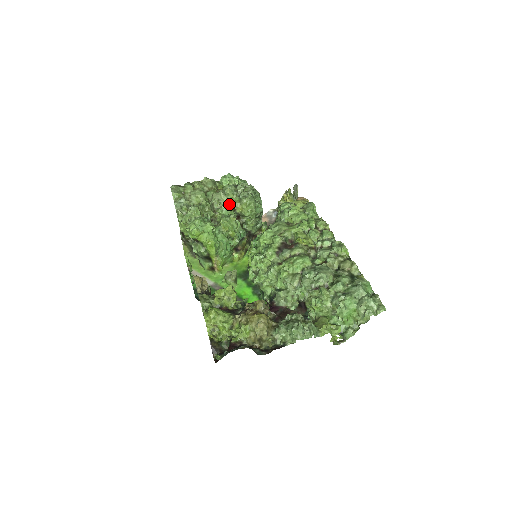
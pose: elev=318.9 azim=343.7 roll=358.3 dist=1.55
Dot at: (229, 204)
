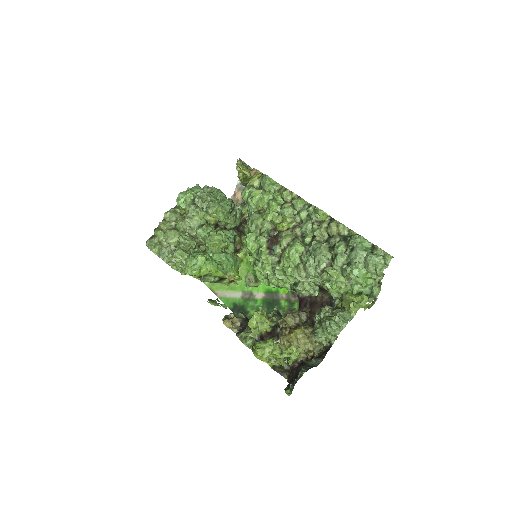
Dot at: (201, 224)
